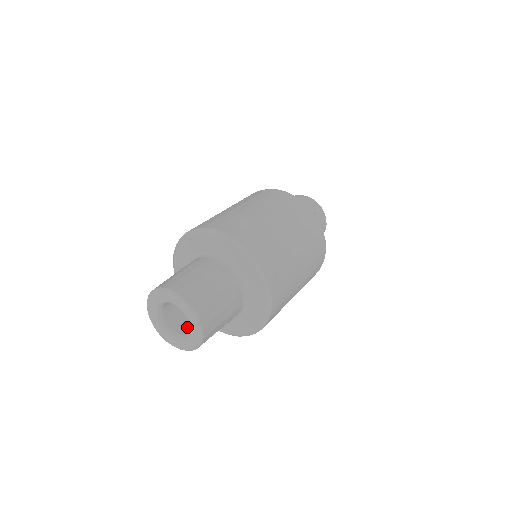
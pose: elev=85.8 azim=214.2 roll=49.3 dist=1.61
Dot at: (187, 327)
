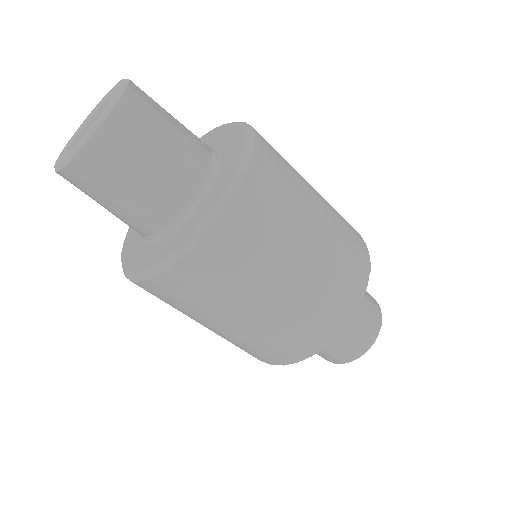
Dot at: occluded
